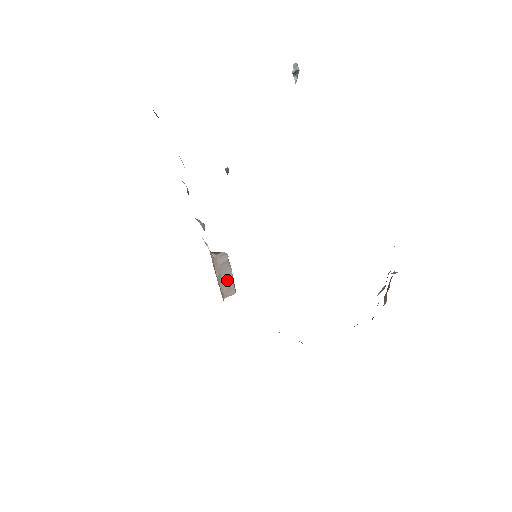
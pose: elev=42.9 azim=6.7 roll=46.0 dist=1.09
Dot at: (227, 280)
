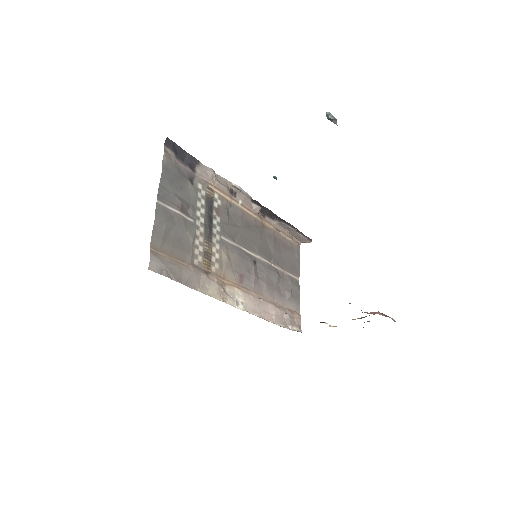
Dot at: (297, 235)
